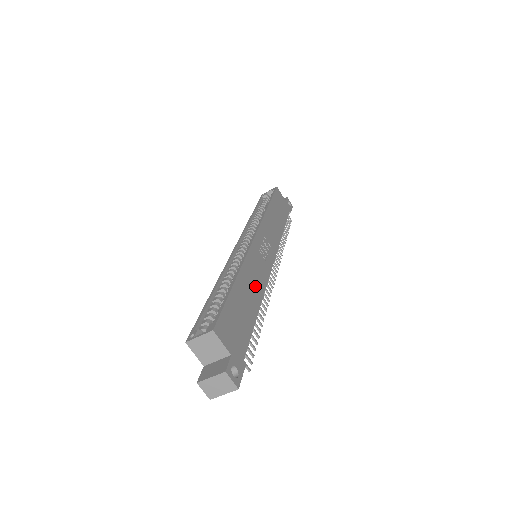
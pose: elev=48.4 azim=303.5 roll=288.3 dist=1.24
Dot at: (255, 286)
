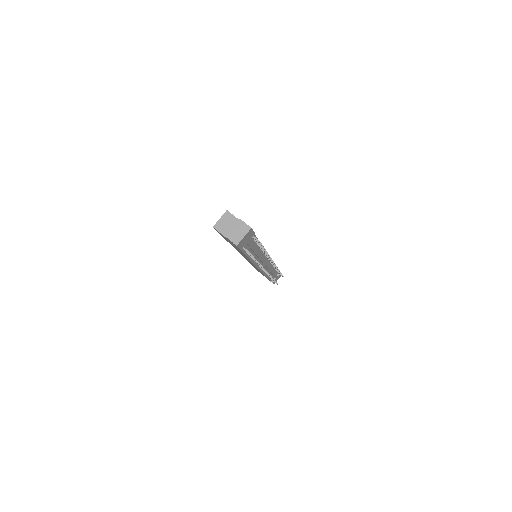
Dot at: occluded
